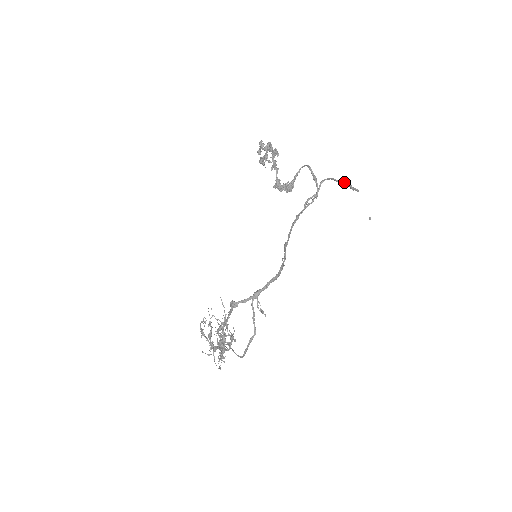
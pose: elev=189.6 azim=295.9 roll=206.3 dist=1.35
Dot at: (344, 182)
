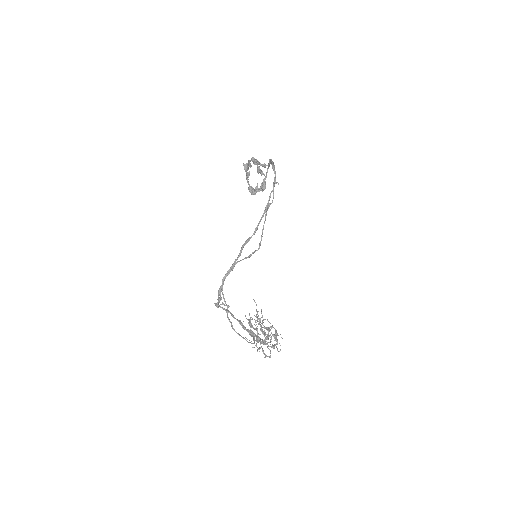
Dot at: occluded
